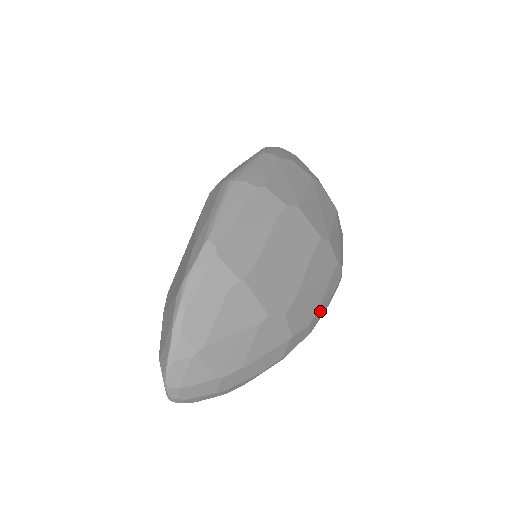
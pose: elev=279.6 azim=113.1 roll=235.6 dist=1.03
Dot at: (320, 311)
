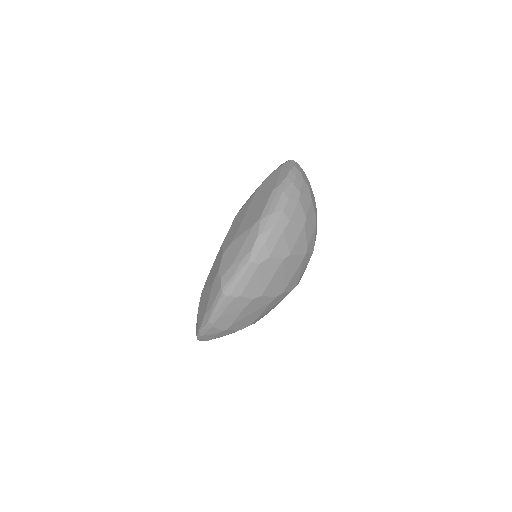
Dot at: occluded
